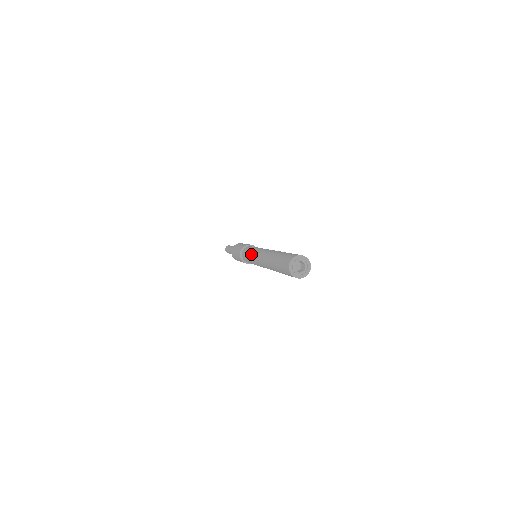
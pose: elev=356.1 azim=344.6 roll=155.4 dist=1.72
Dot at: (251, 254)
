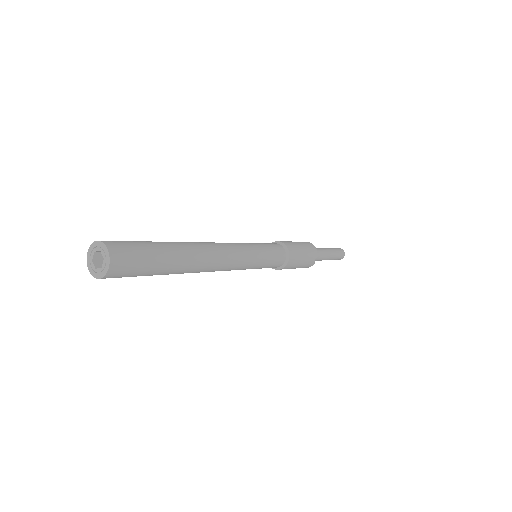
Dot at: occluded
